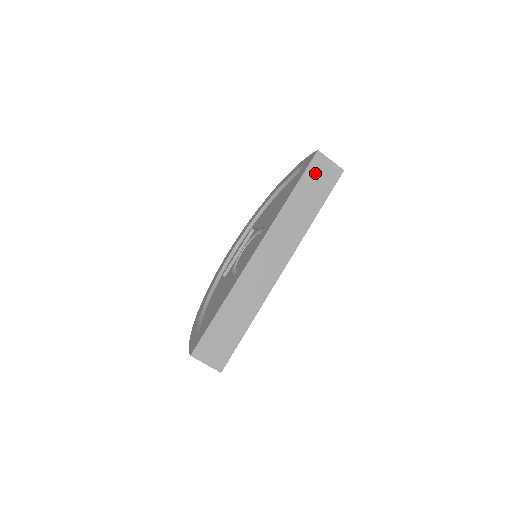
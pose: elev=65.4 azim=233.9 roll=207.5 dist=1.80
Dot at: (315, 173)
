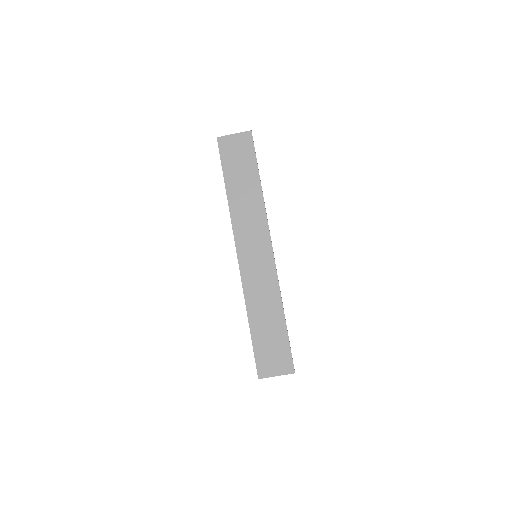
Dot at: (230, 156)
